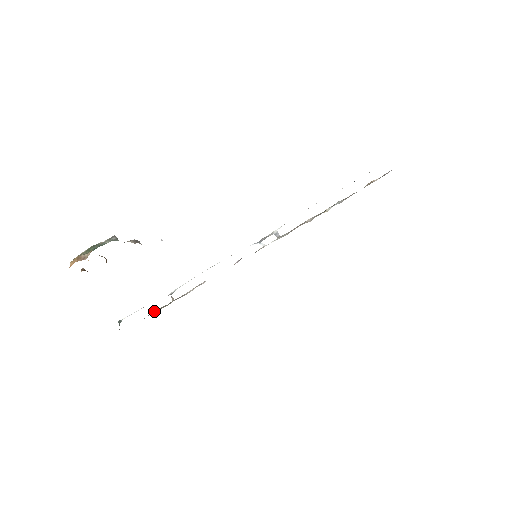
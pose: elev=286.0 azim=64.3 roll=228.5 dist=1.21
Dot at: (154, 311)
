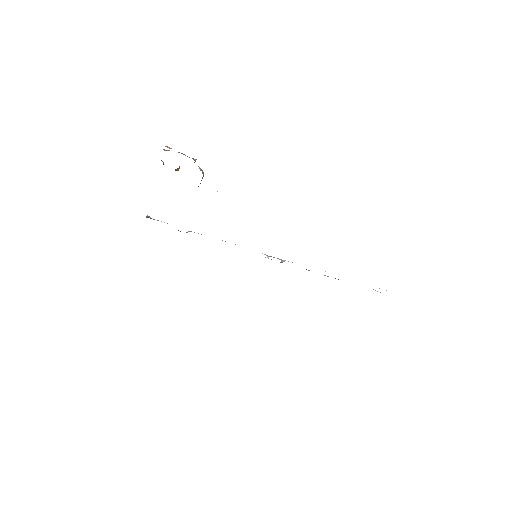
Dot at: occluded
